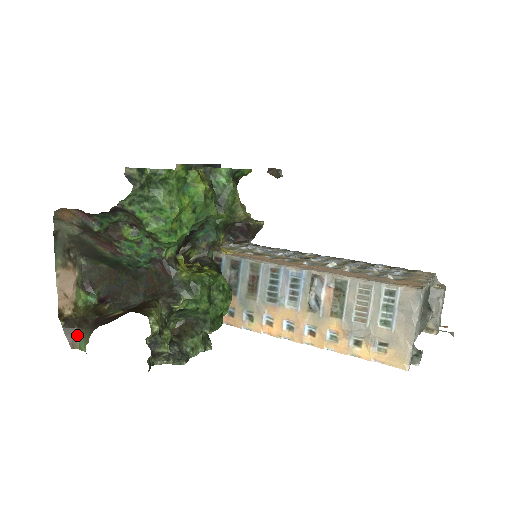
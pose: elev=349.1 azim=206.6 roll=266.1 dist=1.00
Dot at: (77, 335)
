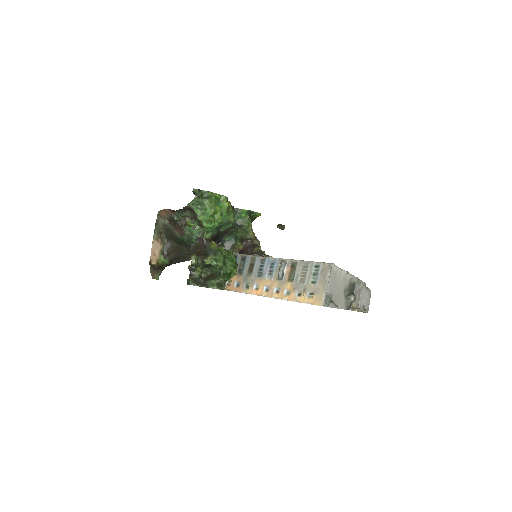
Dot at: (156, 273)
